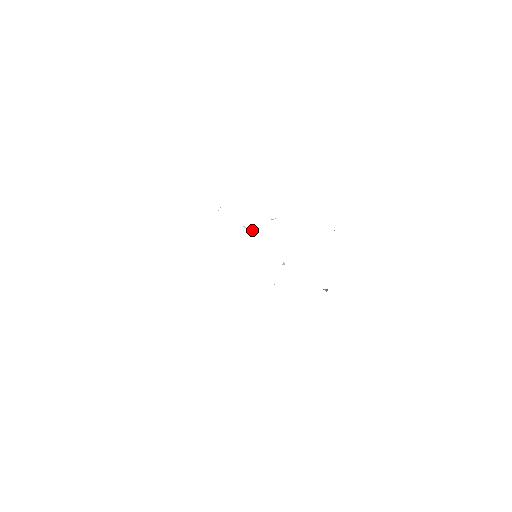
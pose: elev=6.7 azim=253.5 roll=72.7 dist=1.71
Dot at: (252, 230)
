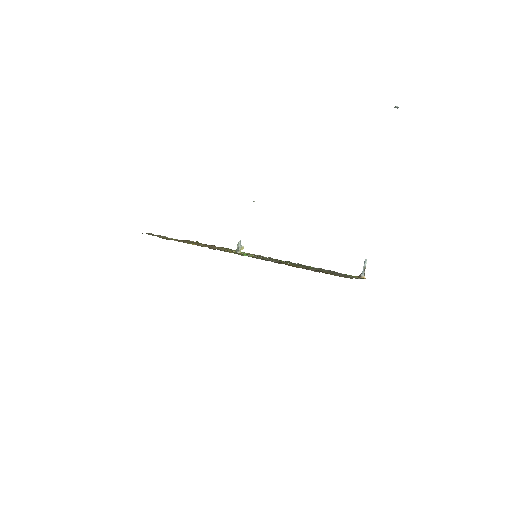
Dot at: (239, 247)
